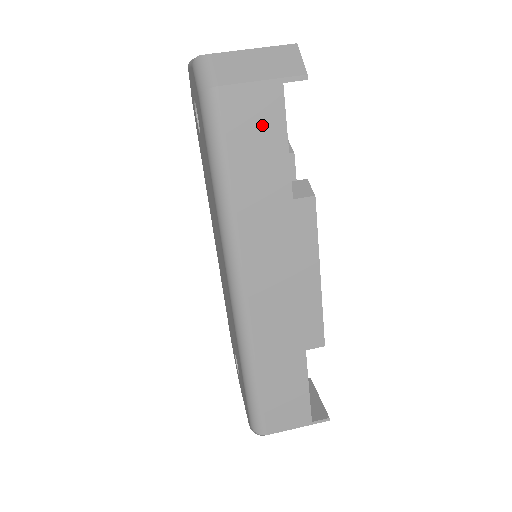
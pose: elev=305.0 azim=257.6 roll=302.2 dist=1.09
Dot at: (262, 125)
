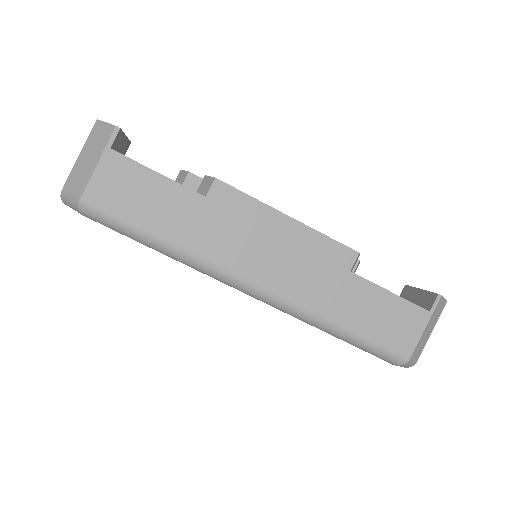
Dot at: (131, 184)
